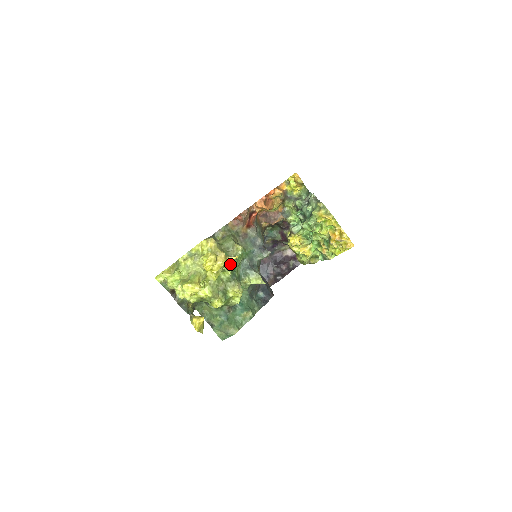
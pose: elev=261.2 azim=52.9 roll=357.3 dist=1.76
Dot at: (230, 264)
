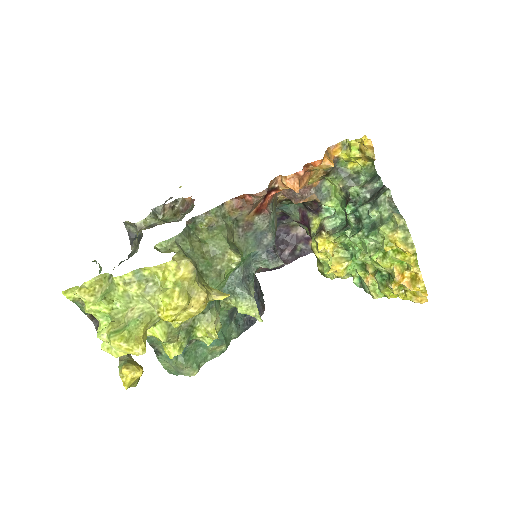
Dot at: (211, 286)
